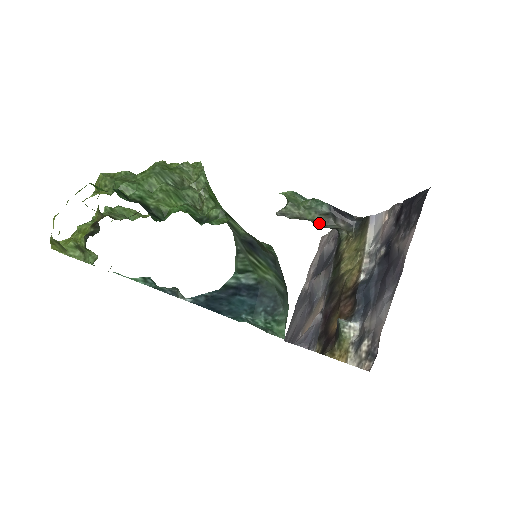
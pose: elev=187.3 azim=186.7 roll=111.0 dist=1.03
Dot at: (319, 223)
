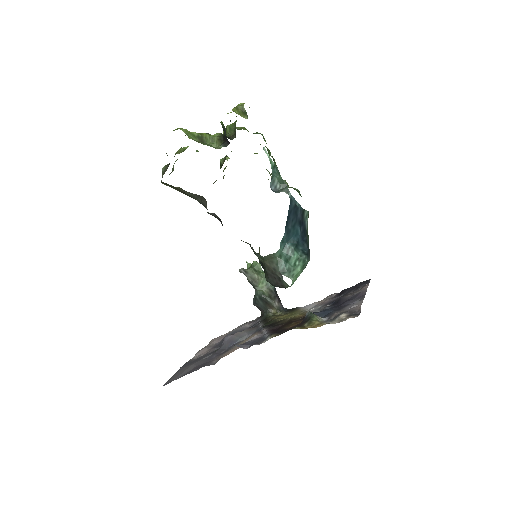
Dot at: (264, 293)
